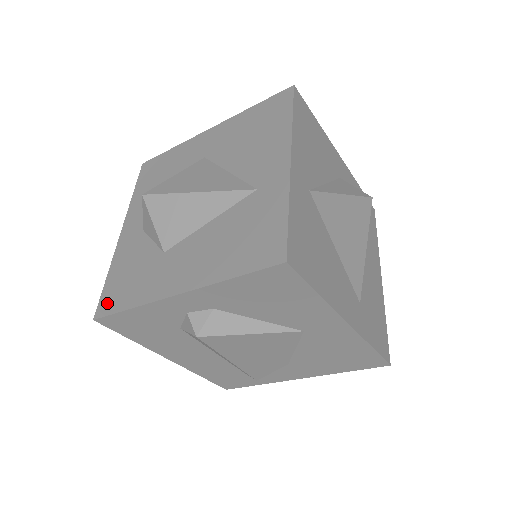
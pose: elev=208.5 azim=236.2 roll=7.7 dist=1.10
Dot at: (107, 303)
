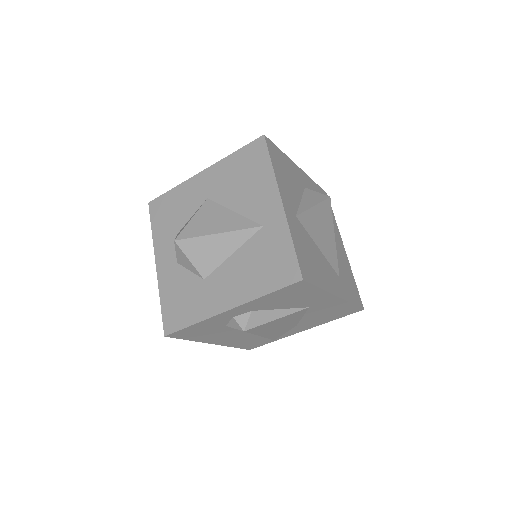
Dot at: (171, 323)
